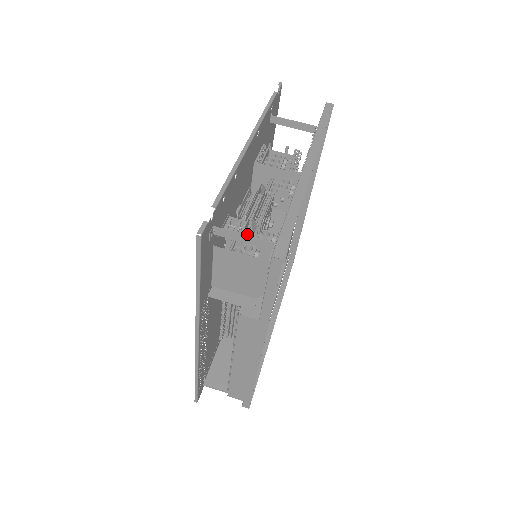
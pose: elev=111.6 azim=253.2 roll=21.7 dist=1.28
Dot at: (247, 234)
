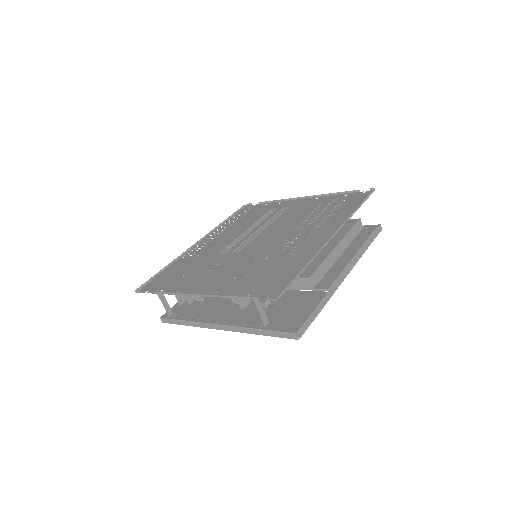
Dot at: occluded
